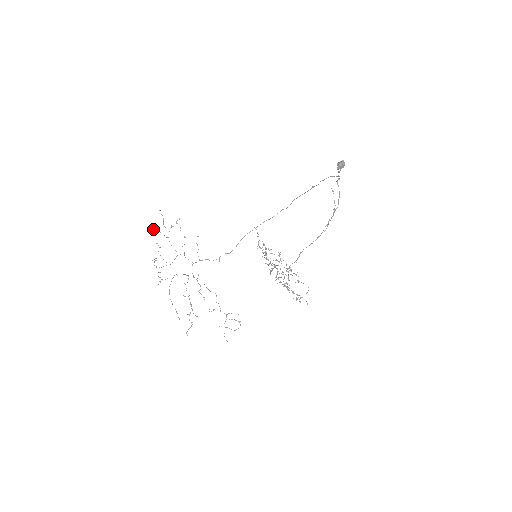
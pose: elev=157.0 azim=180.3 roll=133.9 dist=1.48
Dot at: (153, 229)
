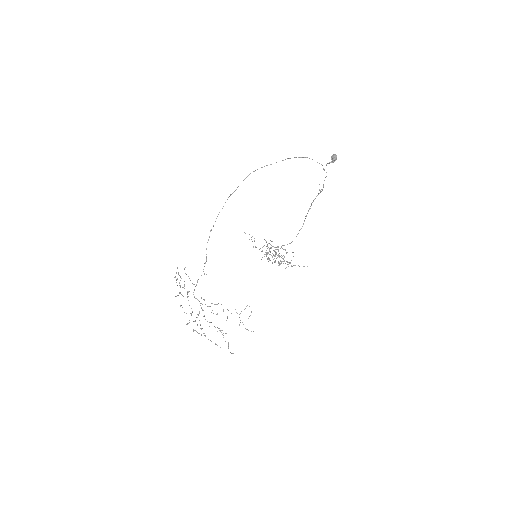
Dot at: occluded
